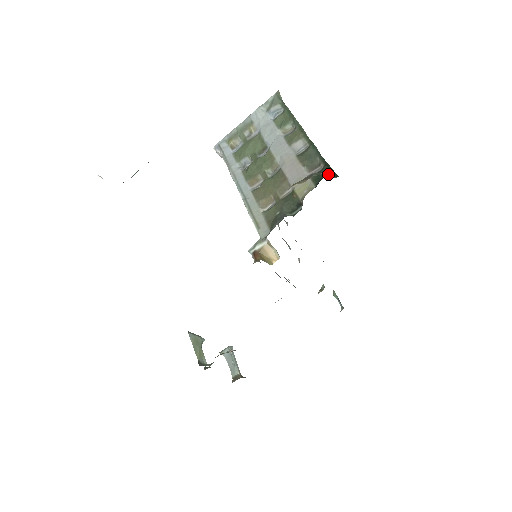
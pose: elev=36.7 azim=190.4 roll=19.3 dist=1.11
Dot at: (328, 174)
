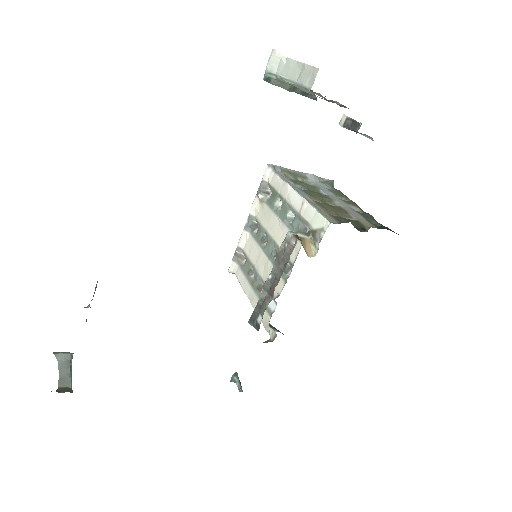
Dot at: (391, 230)
